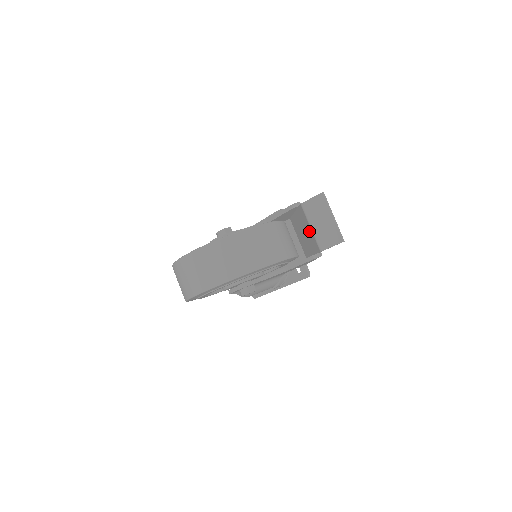
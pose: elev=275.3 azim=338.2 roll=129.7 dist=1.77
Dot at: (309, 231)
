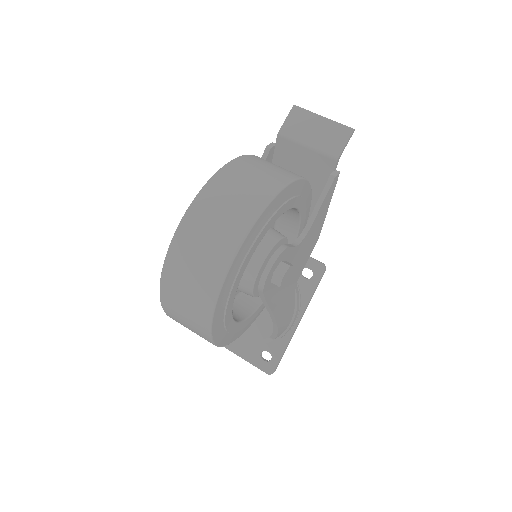
Dot at: (305, 159)
